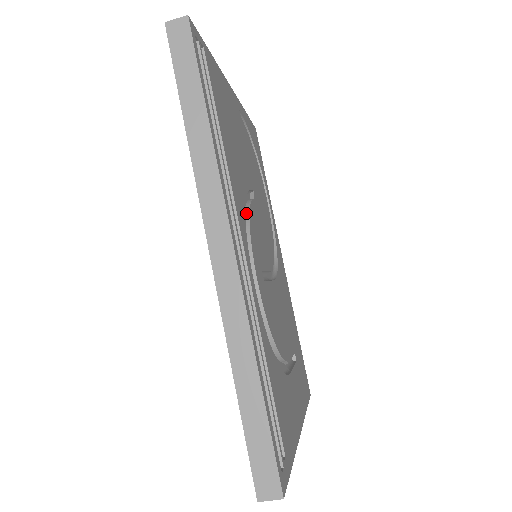
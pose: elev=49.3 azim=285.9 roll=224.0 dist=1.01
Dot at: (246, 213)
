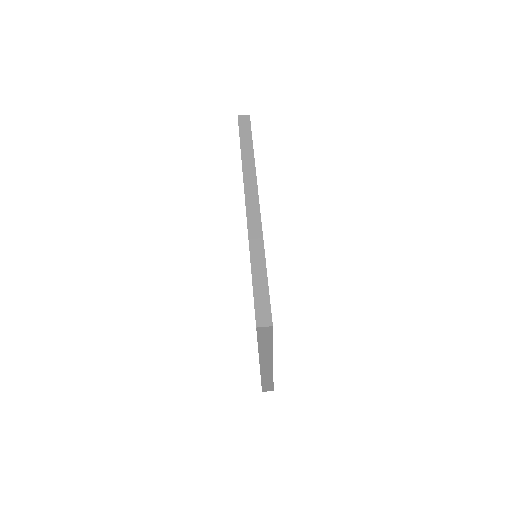
Dot at: occluded
